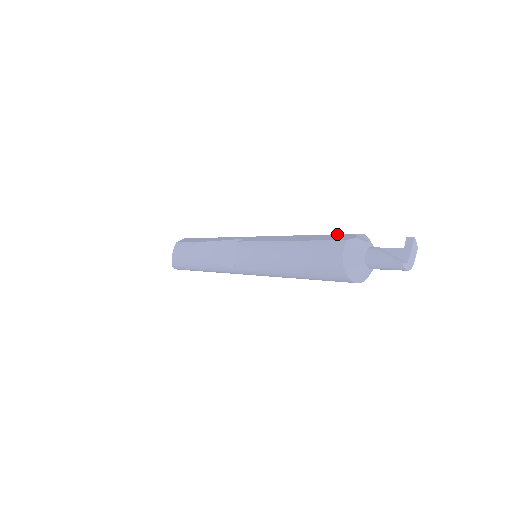
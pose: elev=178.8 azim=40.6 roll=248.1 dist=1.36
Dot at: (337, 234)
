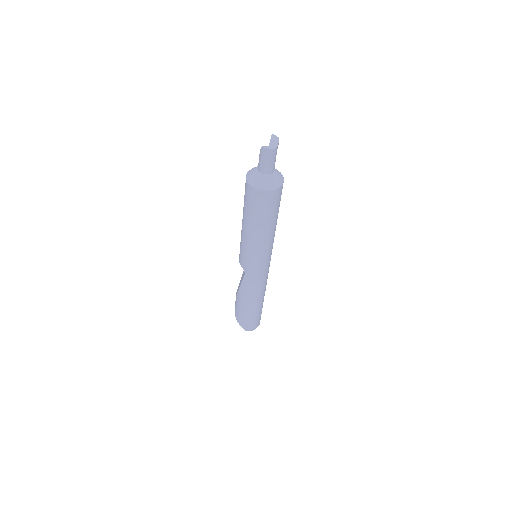
Dot at: occluded
